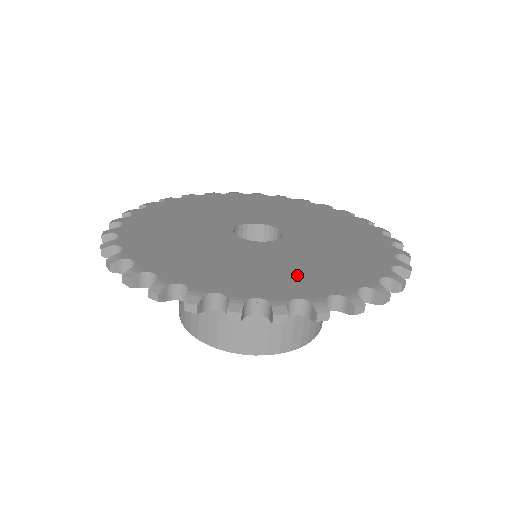
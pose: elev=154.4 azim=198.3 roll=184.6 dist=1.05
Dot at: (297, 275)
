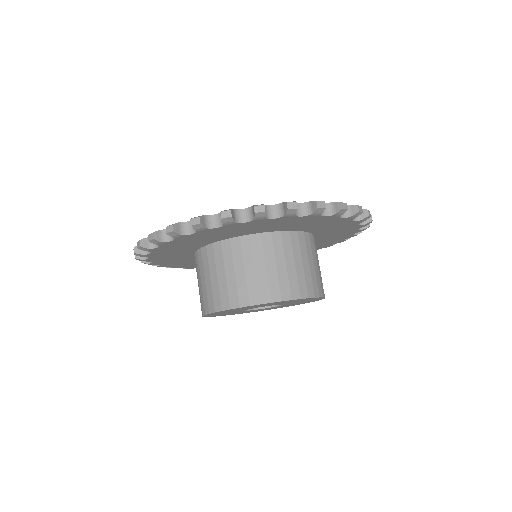
Dot at: occluded
